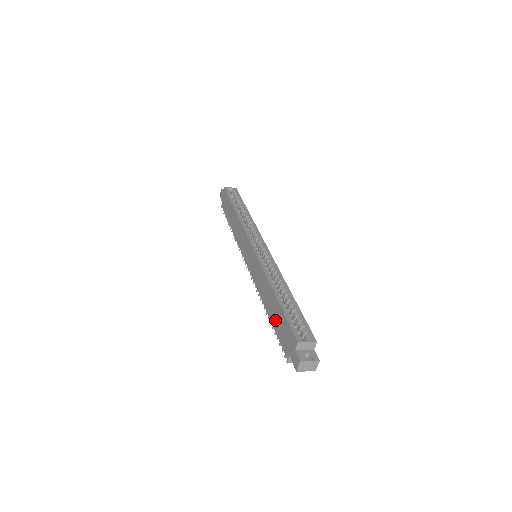
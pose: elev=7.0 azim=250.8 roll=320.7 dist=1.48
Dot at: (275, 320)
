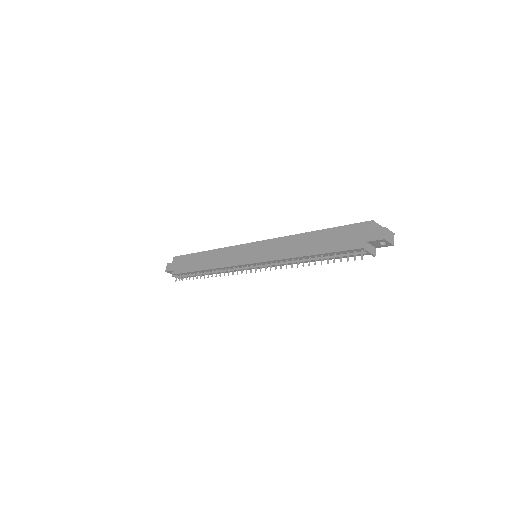
Dot at: (327, 245)
